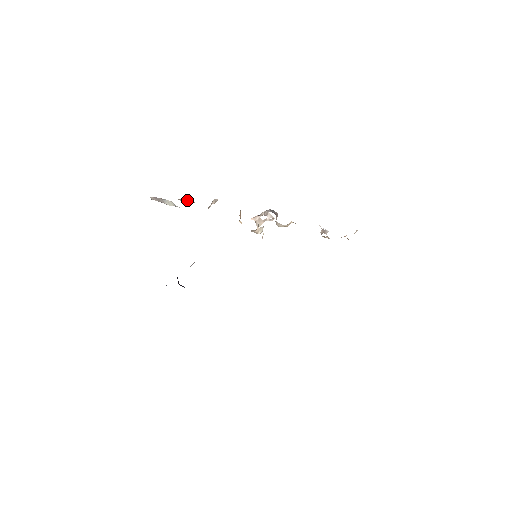
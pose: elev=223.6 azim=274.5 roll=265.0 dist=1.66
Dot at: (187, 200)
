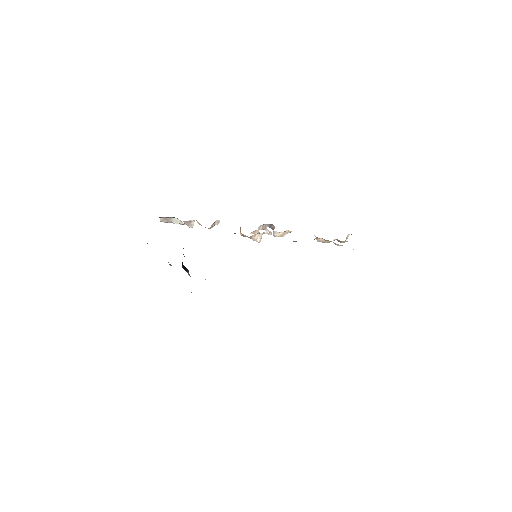
Dot at: (193, 223)
